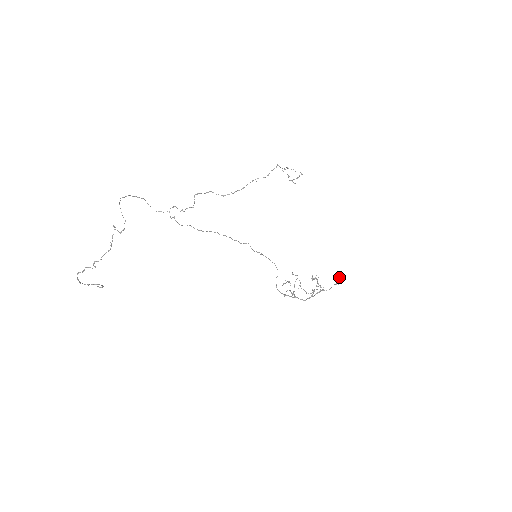
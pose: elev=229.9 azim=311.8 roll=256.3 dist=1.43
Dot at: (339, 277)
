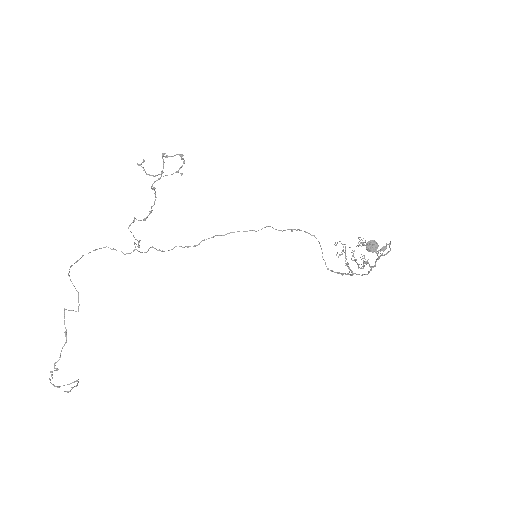
Dot at: (375, 243)
